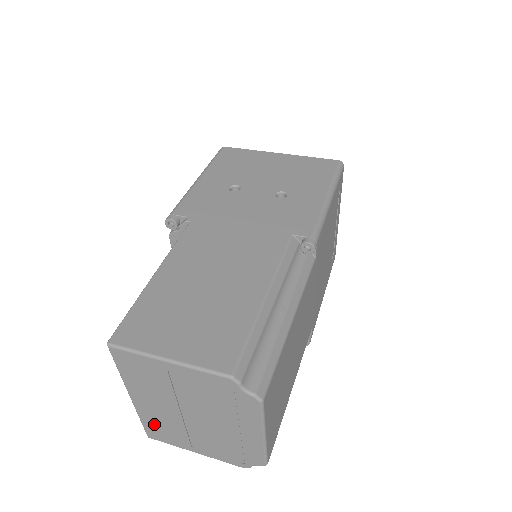
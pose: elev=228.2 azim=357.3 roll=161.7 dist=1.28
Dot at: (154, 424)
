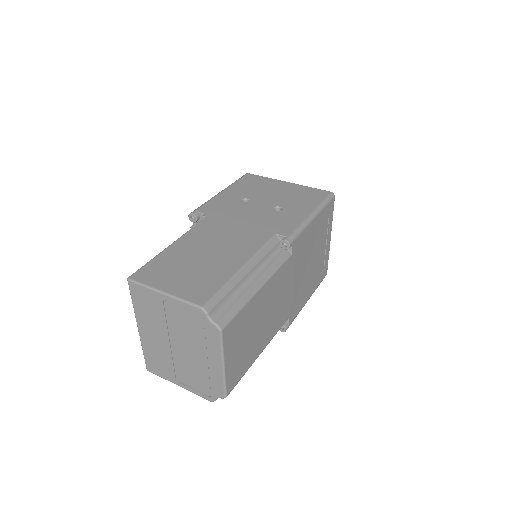
Dot at: (152, 356)
